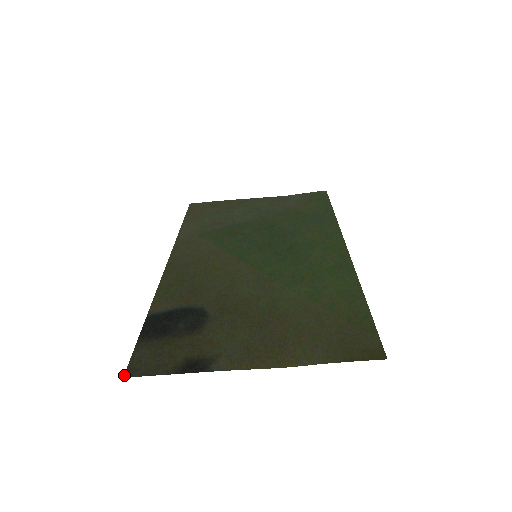
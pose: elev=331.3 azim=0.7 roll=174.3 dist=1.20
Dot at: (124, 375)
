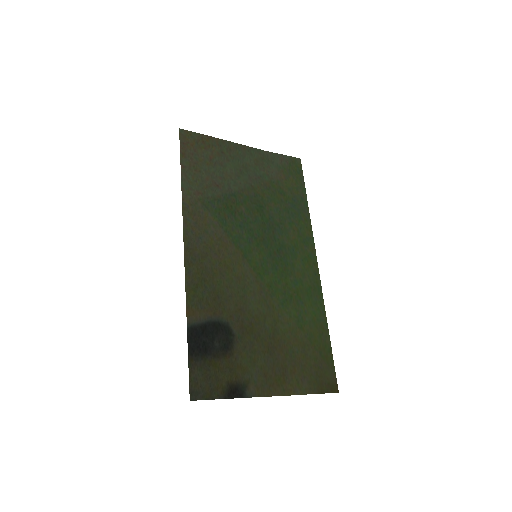
Dot at: (190, 398)
